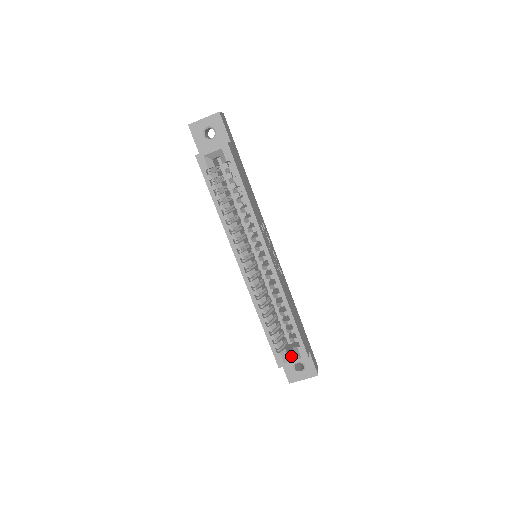
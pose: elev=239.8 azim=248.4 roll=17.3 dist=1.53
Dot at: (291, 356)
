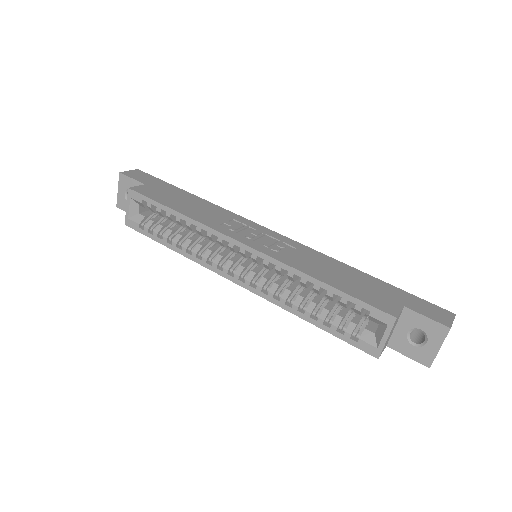
Dot at: (378, 332)
